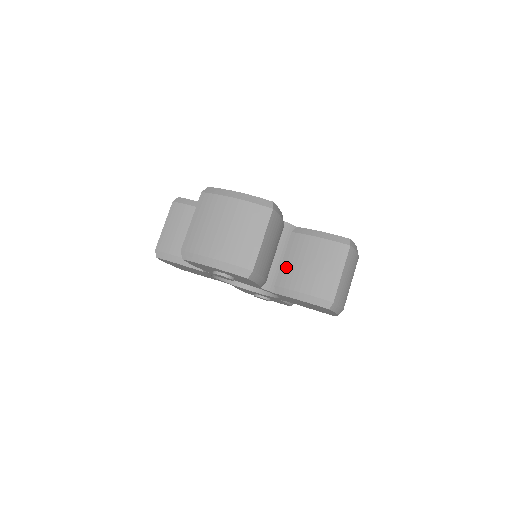
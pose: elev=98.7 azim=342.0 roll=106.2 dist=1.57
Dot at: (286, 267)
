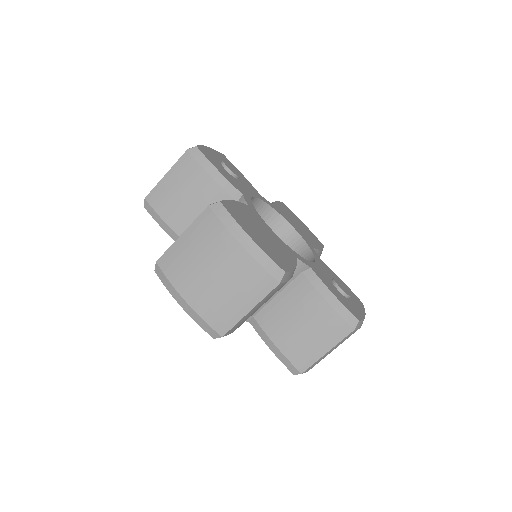
Dot at: (275, 307)
